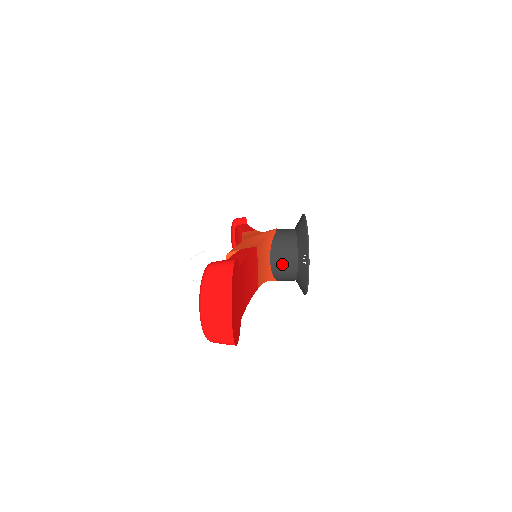
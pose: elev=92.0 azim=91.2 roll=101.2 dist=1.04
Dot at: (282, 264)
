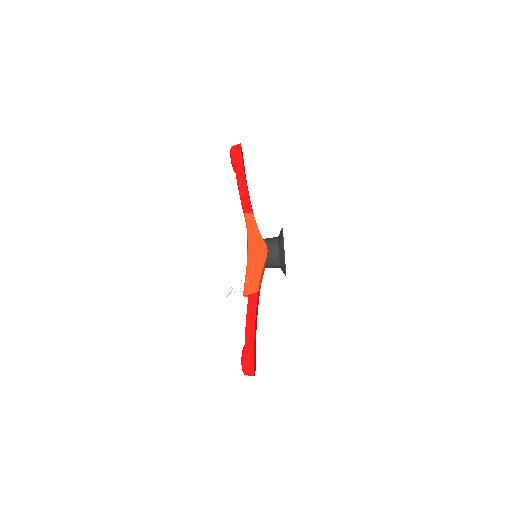
Dot at: occluded
